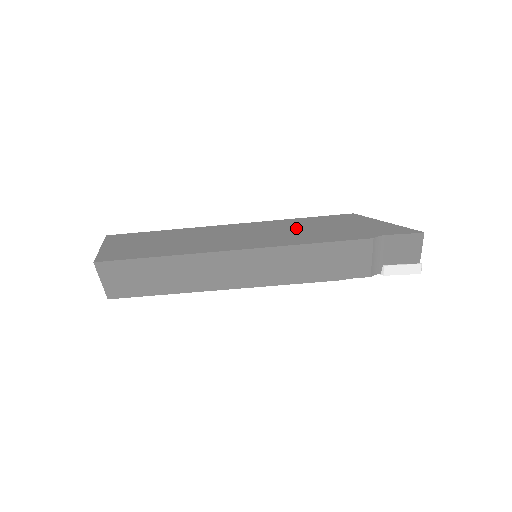
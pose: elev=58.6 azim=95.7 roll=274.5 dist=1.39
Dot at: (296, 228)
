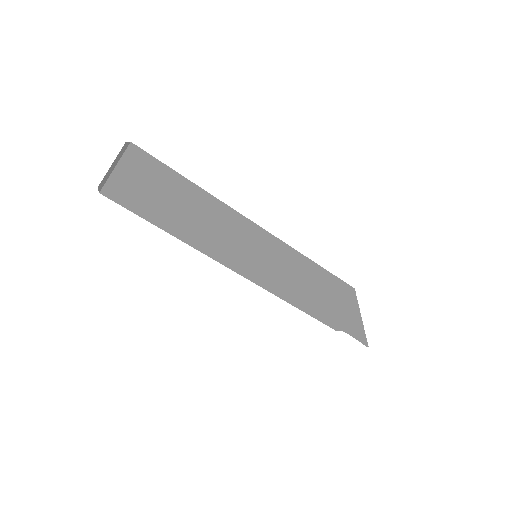
Dot at: (302, 277)
